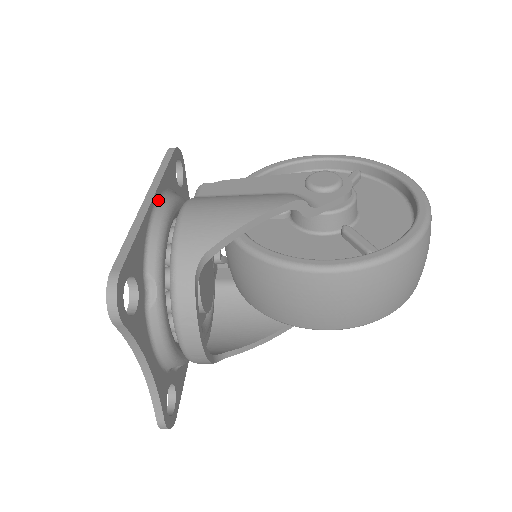
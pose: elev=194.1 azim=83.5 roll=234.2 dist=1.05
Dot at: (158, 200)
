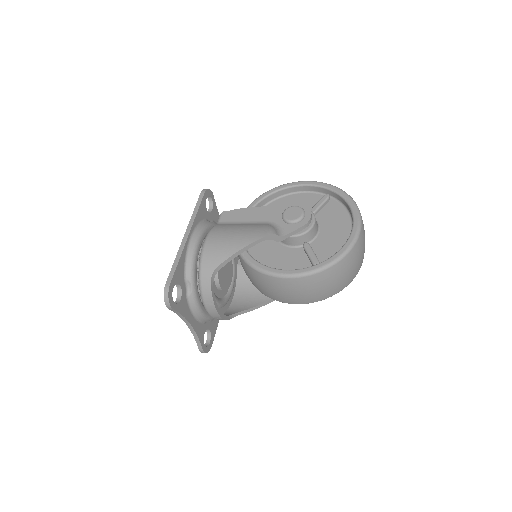
Dot at: (193, 233)
